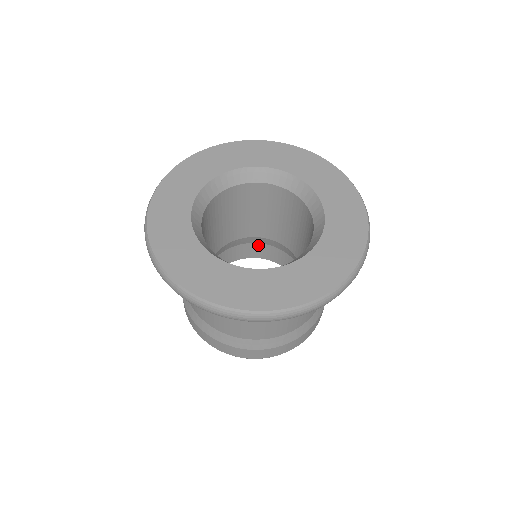
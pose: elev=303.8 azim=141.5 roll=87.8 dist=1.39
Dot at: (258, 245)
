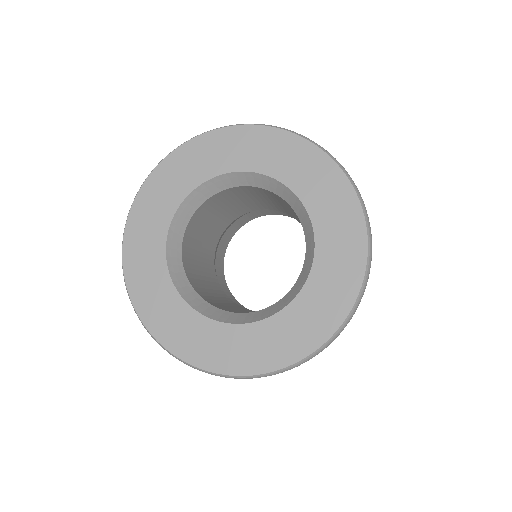
Dot at: (262, 210)
